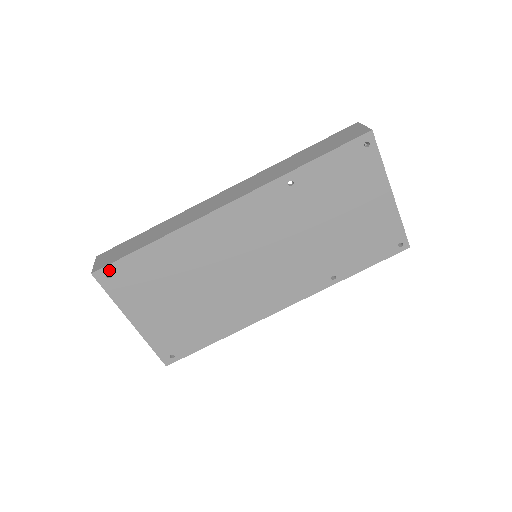
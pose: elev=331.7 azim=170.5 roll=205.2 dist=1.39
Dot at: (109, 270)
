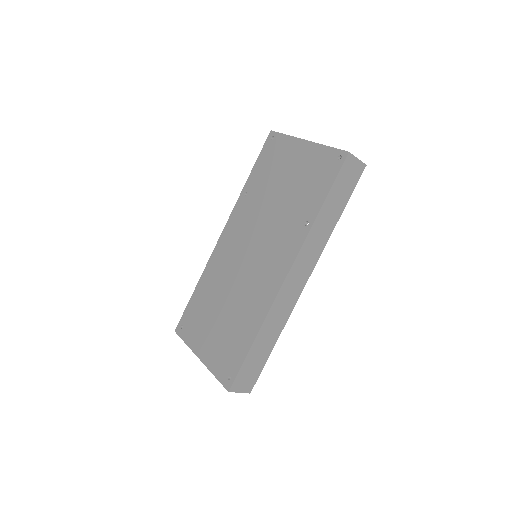
Dot at: (181, 323)
